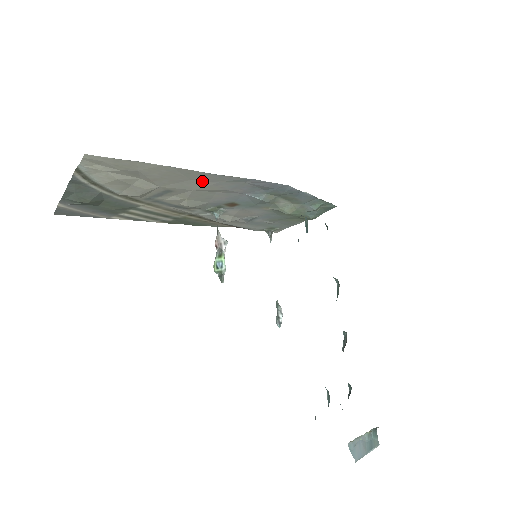
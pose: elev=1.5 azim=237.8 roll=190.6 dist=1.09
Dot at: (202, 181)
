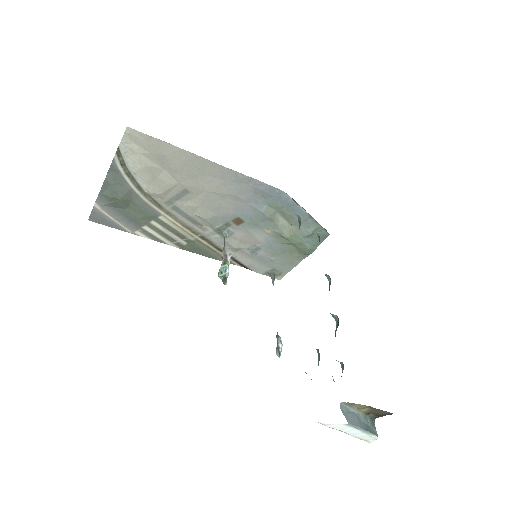
Dot at: (213, 178)
